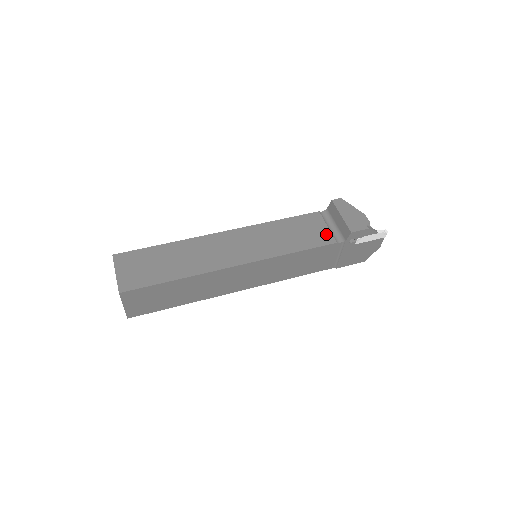
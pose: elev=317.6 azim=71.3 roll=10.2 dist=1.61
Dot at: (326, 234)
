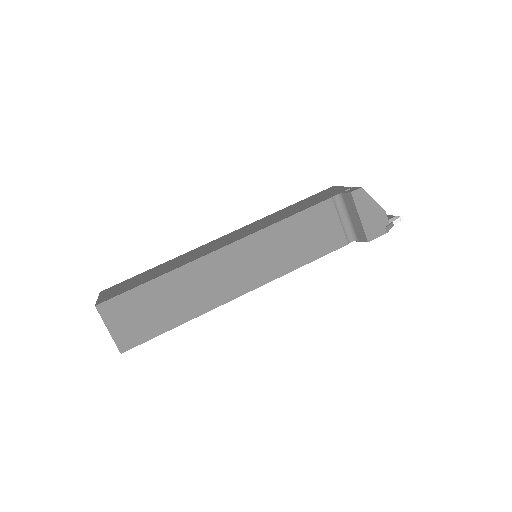
Dot at: (338, 233)
